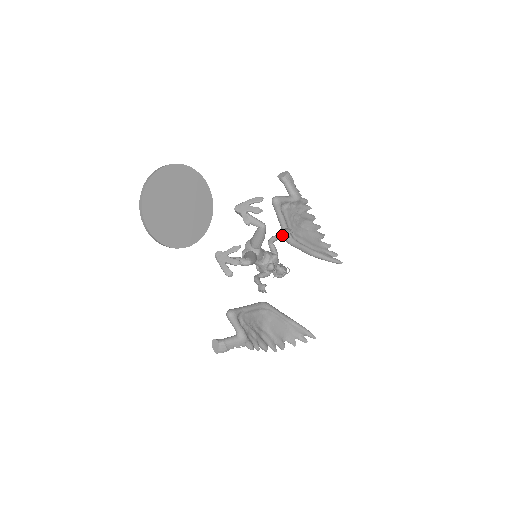
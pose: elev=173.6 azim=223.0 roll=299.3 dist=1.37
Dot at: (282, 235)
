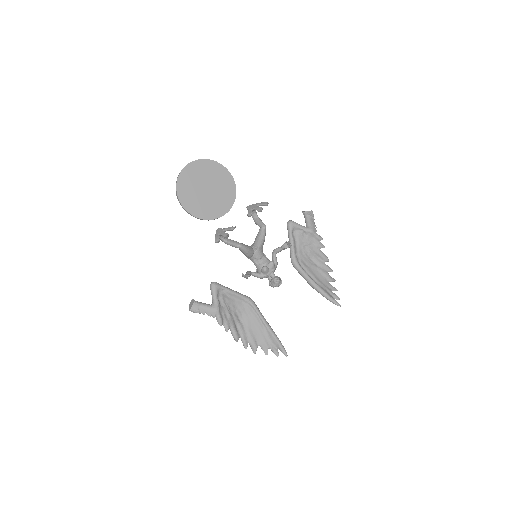
Dot at: (282, 247)
